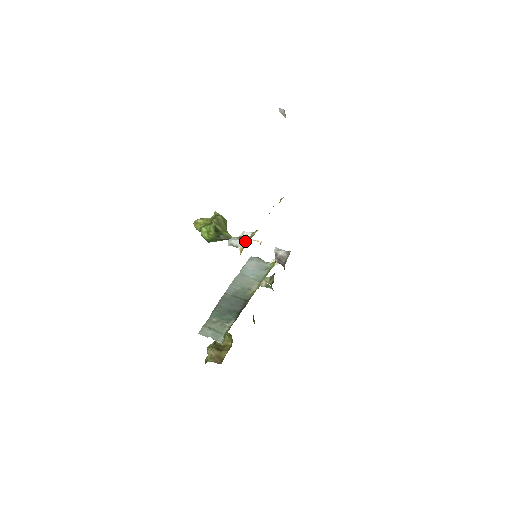
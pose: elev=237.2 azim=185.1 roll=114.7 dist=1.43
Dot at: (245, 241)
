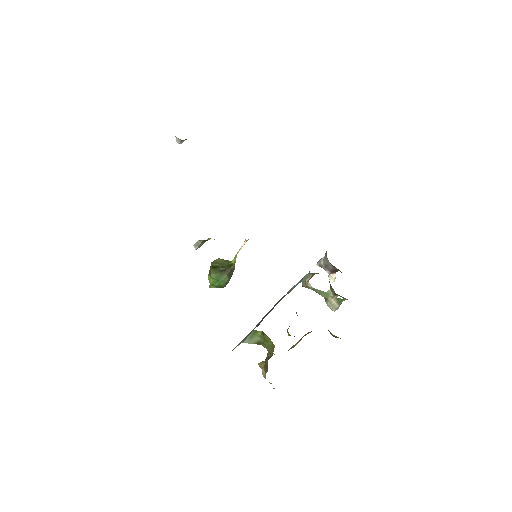
Dot at: occluded
